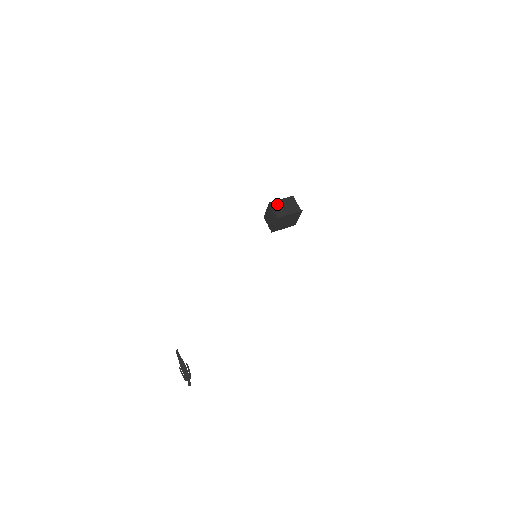
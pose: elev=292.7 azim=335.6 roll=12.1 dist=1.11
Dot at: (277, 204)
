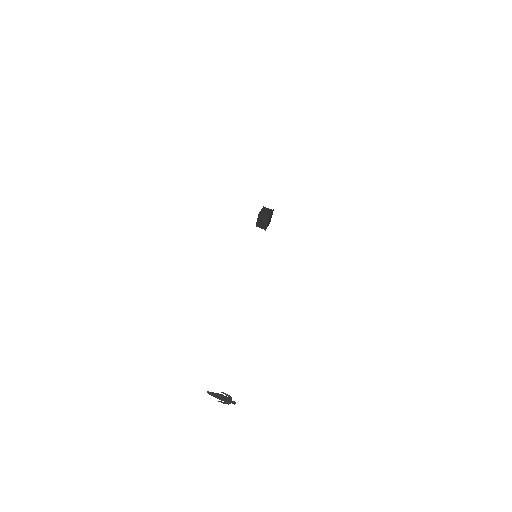
Dot at: (262, 213)
